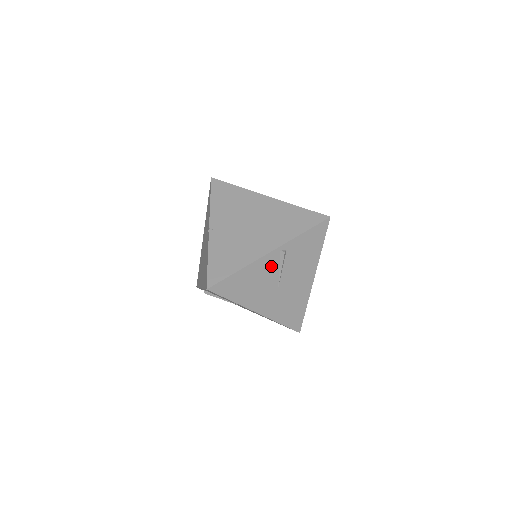
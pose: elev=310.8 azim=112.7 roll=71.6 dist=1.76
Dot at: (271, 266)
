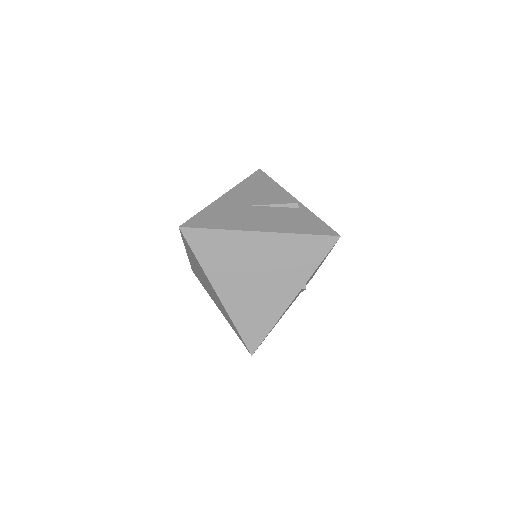
Dot at: occluded
